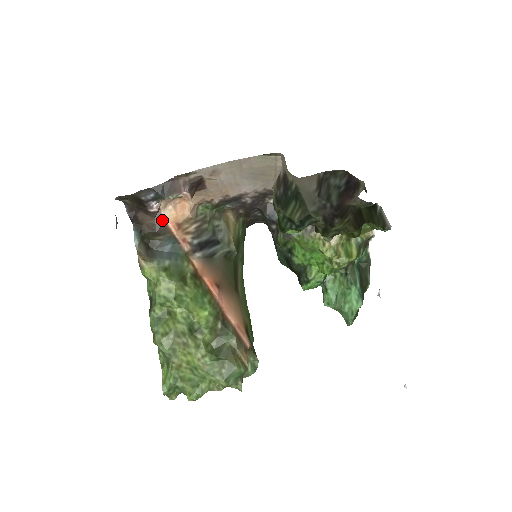
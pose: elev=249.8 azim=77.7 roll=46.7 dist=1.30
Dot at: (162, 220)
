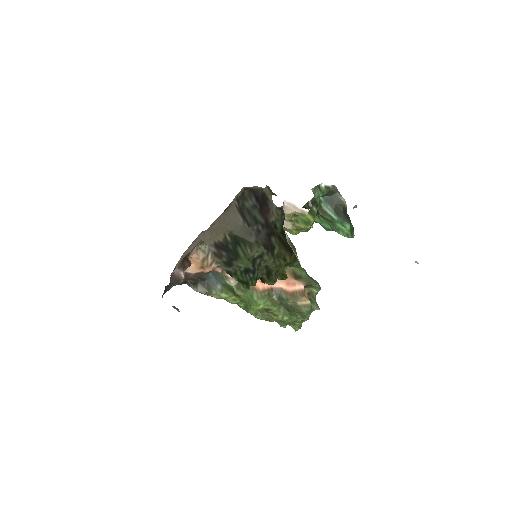
Dot at: (192, 274)
